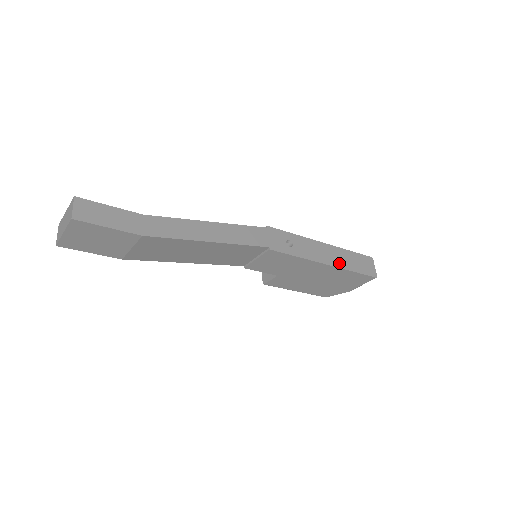
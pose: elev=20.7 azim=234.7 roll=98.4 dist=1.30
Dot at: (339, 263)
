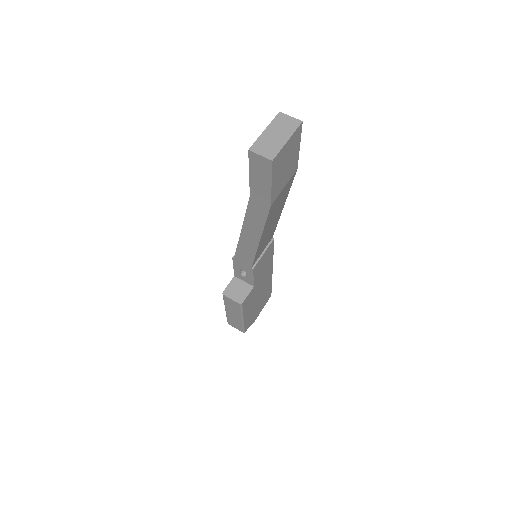
Dot at: occluded
